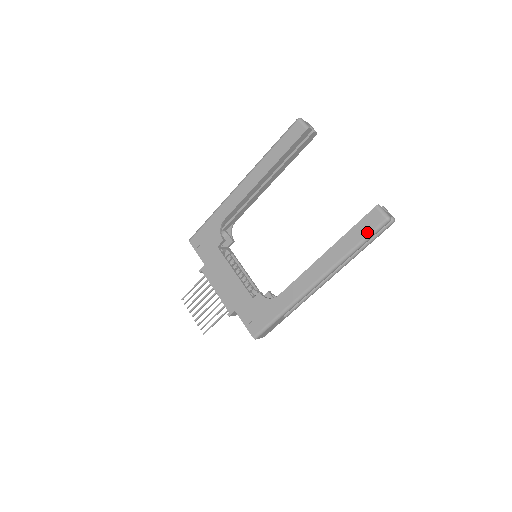
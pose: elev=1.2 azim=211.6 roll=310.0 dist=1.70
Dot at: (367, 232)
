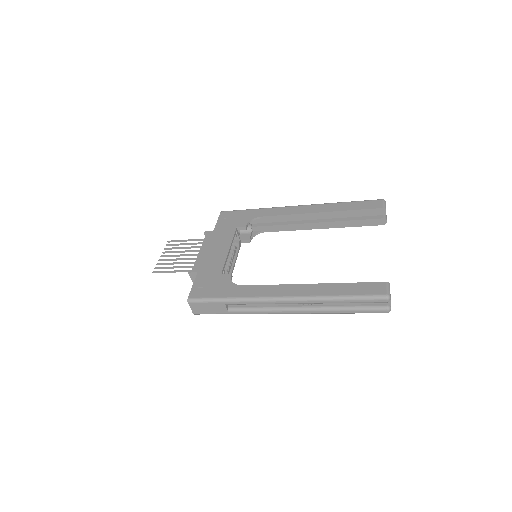
Dot at: (362, 293)
